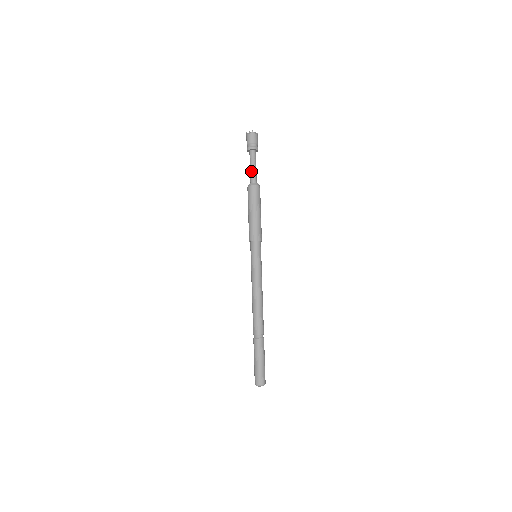
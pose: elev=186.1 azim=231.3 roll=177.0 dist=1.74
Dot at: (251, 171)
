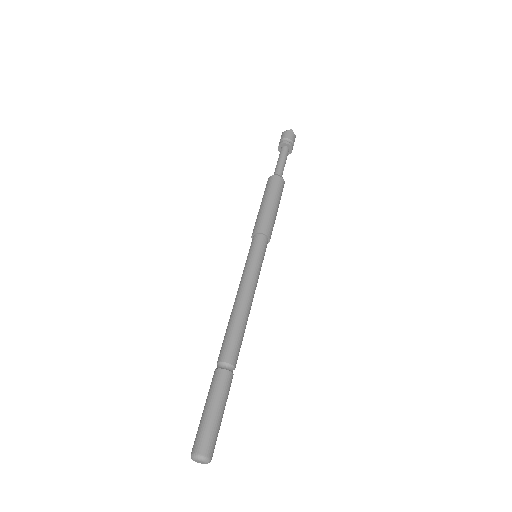
Dot at: (278, 164)
